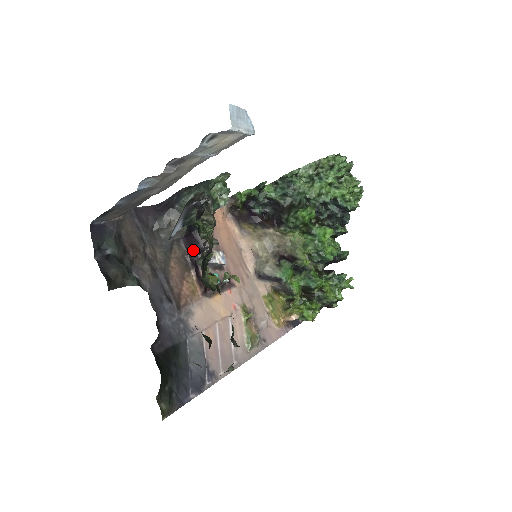
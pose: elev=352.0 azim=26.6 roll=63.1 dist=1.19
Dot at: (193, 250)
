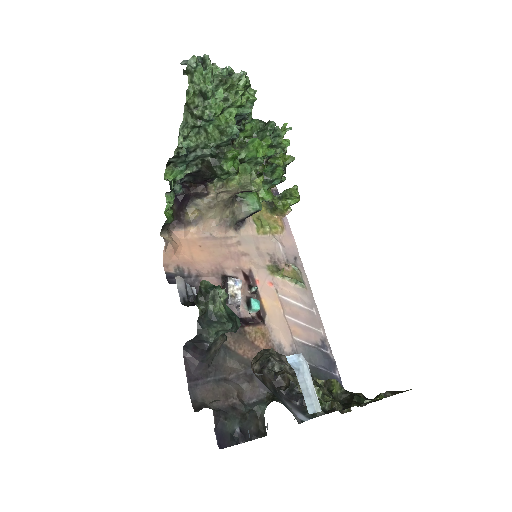
Dot at: occluded
